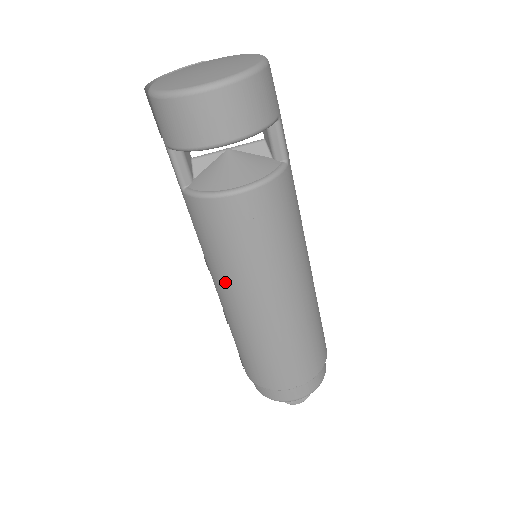
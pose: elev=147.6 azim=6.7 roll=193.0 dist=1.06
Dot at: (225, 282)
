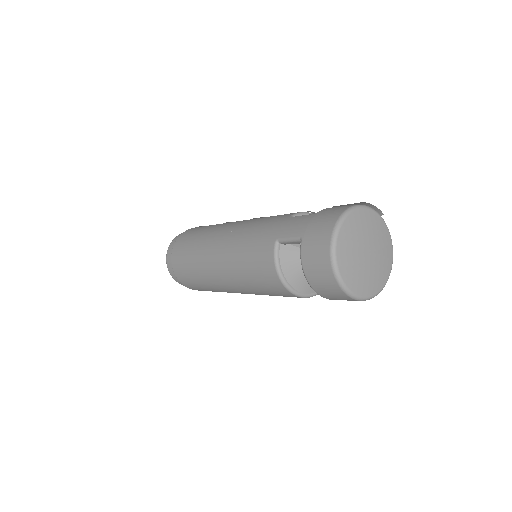
Dot at: (228, 262)
